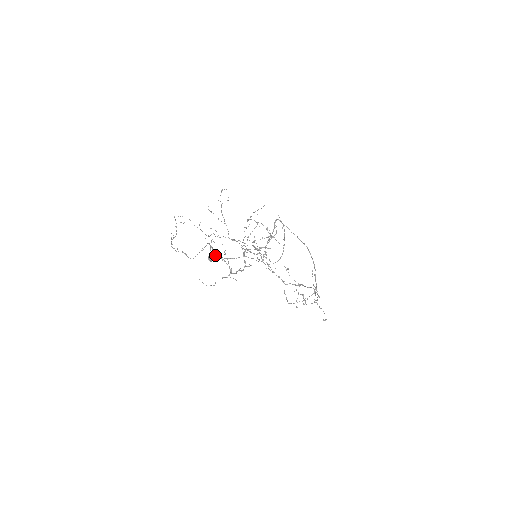
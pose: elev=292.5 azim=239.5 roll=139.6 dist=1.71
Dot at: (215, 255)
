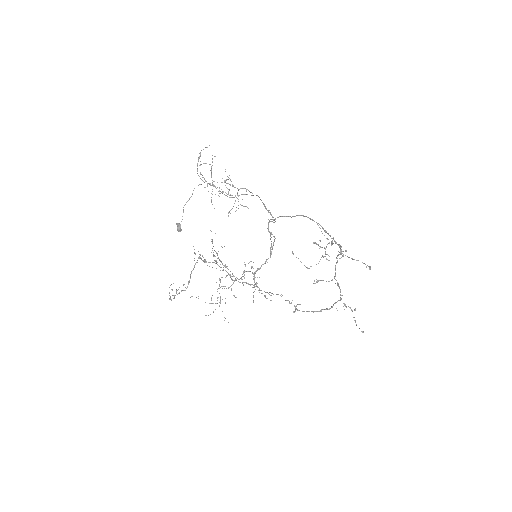
Dot at: (203, 260)
